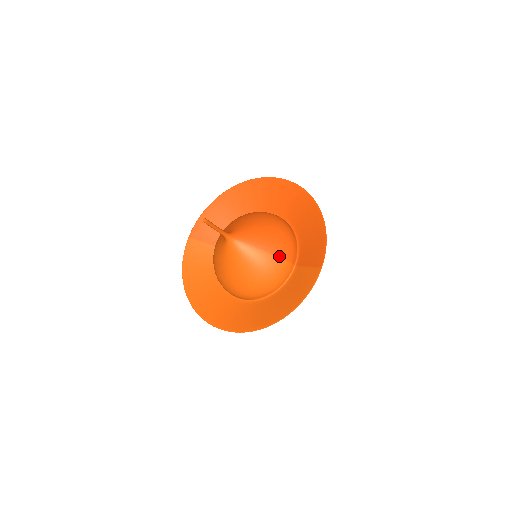
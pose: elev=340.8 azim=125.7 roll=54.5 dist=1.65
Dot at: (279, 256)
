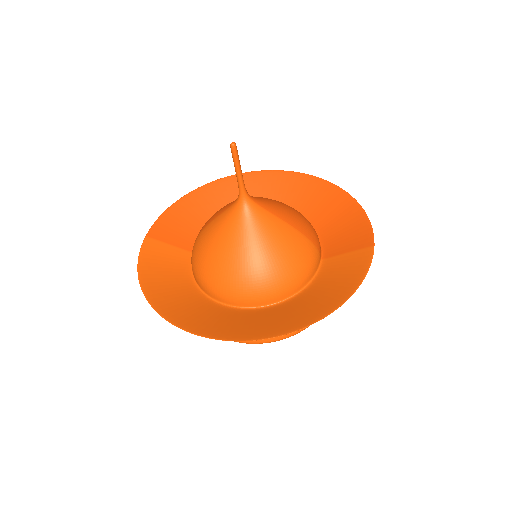
Dot at: (307, 237)
